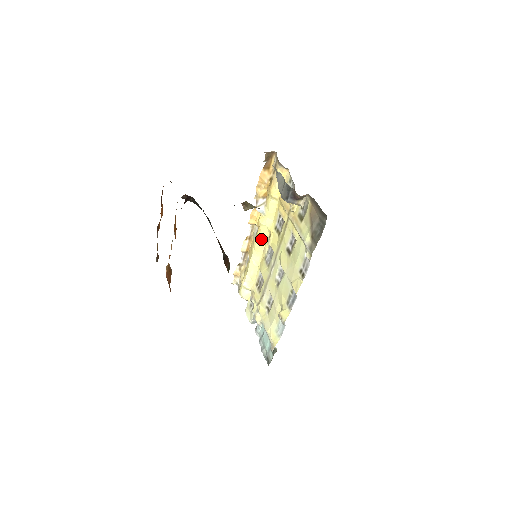
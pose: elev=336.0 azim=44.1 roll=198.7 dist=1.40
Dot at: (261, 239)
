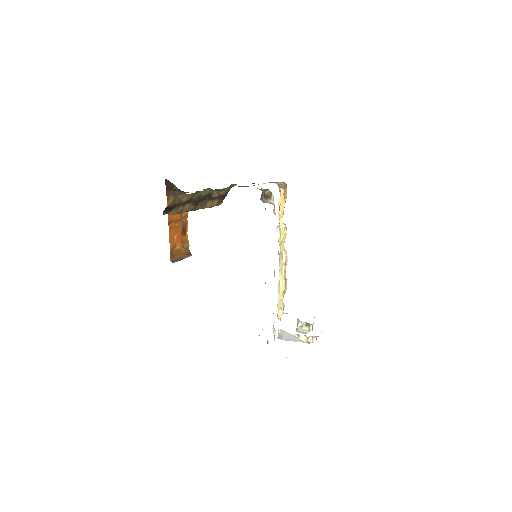
Dot at: (280, 256)
